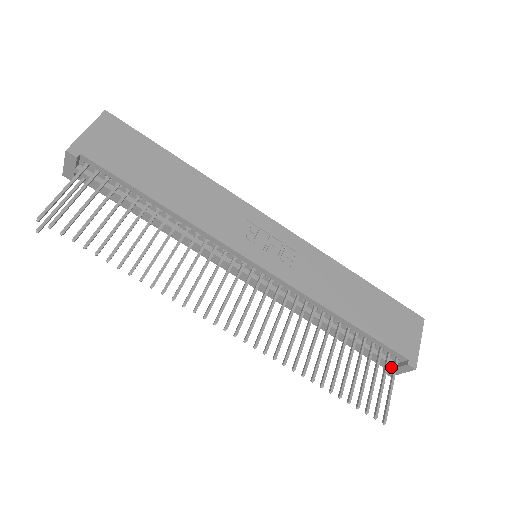
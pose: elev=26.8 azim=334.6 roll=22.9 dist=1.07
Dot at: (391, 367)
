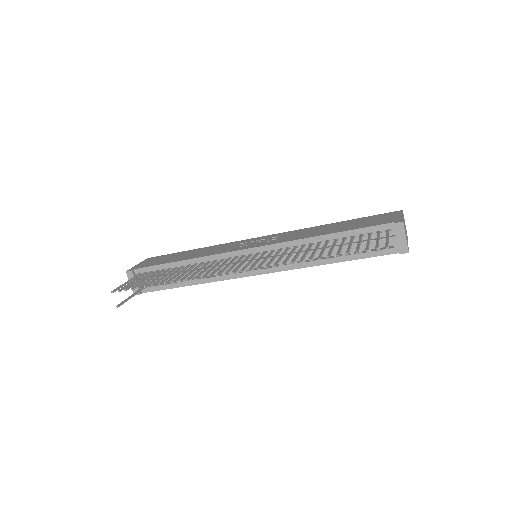
Dot at: (394, 241)
